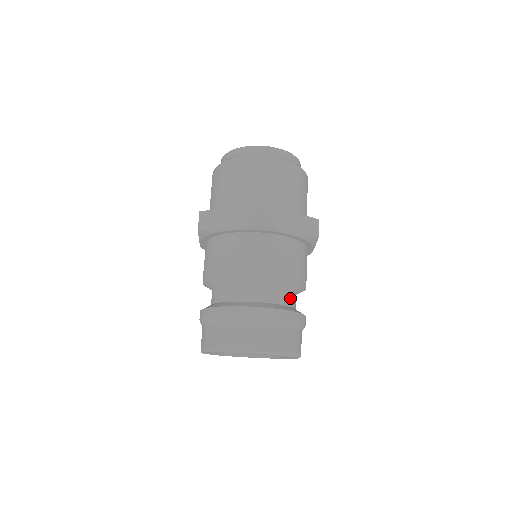
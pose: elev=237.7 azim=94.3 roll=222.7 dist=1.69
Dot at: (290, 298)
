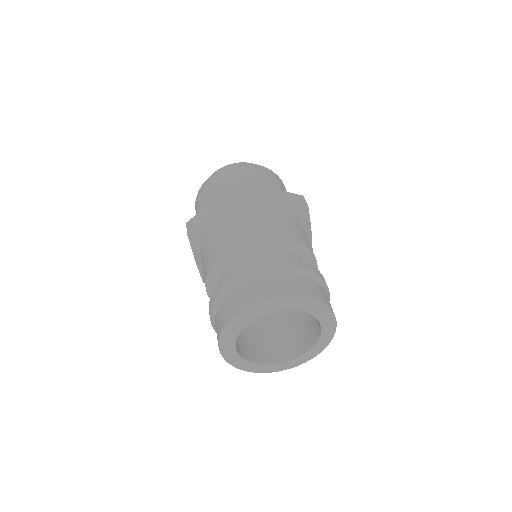
Dot at: occluded
